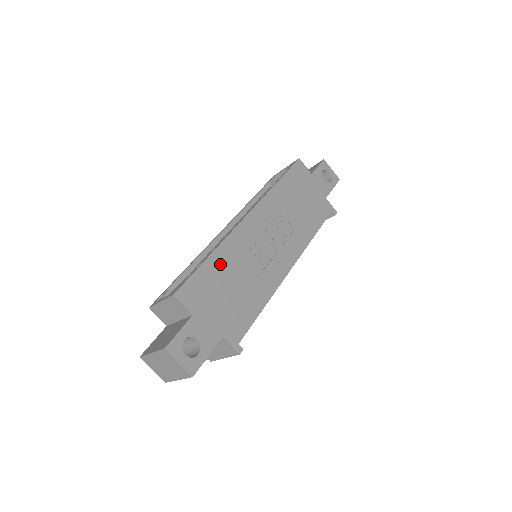
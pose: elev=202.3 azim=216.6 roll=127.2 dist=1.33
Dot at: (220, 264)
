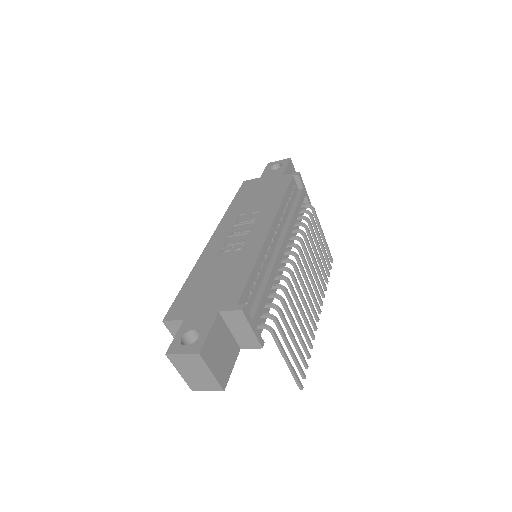
Dot at: (197, 278)
